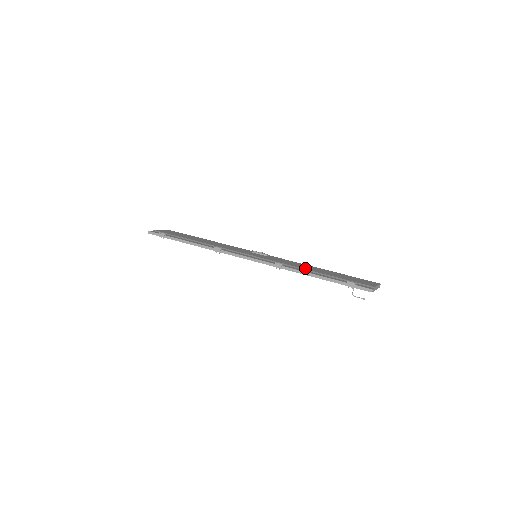
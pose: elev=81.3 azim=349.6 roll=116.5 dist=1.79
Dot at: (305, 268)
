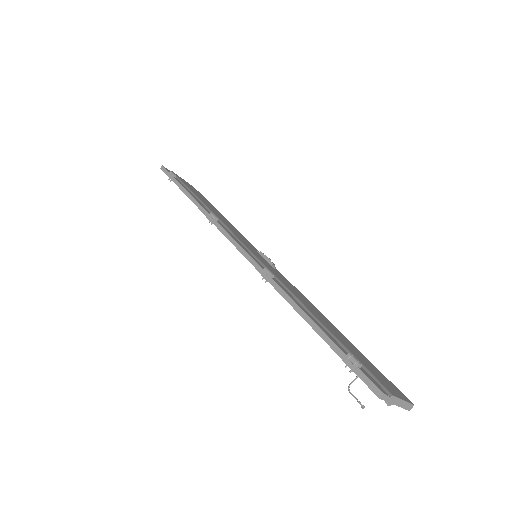
Dot at: (304, 303)
